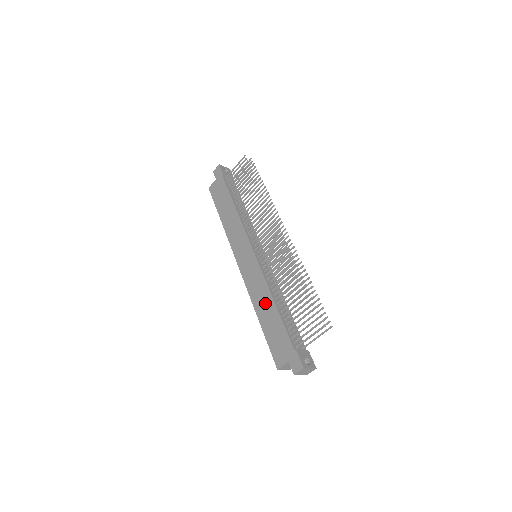
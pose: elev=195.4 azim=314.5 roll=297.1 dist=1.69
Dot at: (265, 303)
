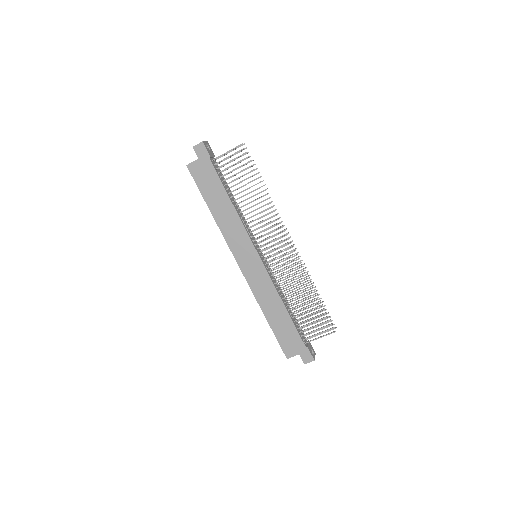
Dot at: (274, 306)
